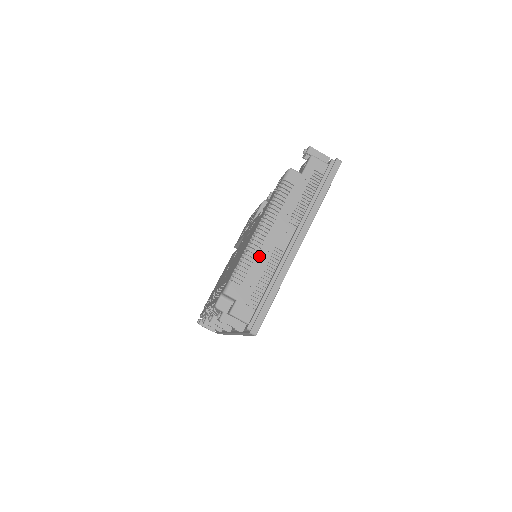
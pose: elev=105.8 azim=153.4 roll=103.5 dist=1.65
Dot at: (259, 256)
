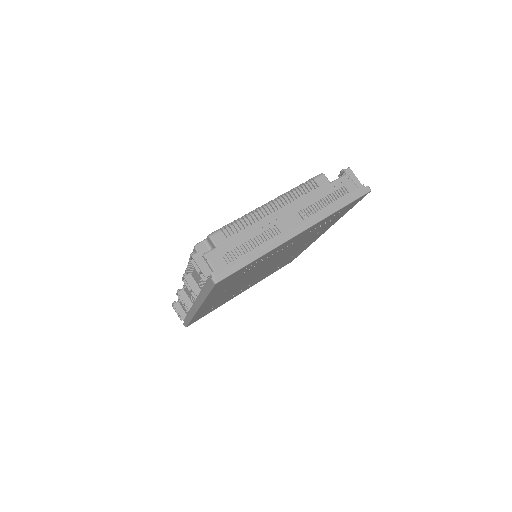
Dot at: (257, 224)
